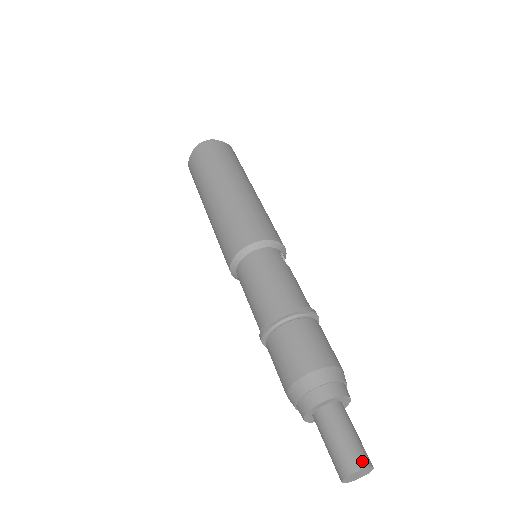
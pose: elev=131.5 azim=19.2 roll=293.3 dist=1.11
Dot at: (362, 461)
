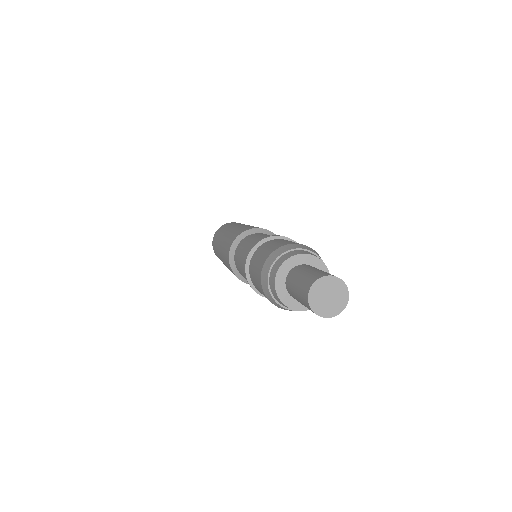
Dot at: (325, 274)
